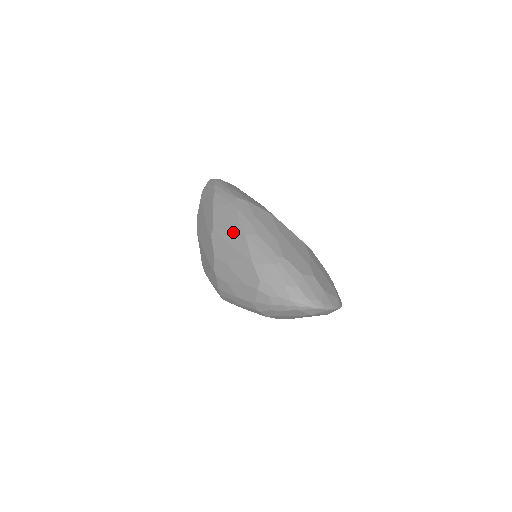
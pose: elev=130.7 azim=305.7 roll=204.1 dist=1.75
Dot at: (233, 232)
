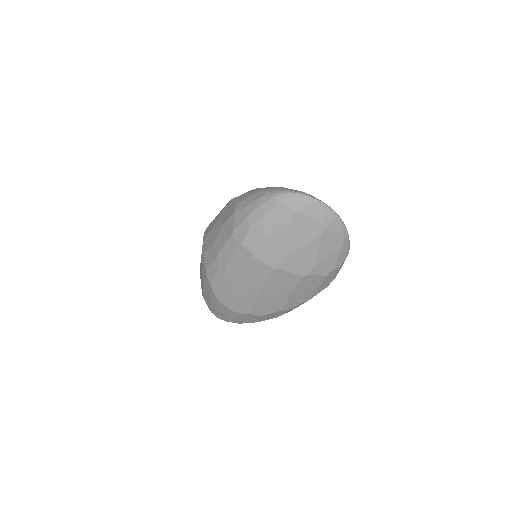
Dot at: (221, 210)
